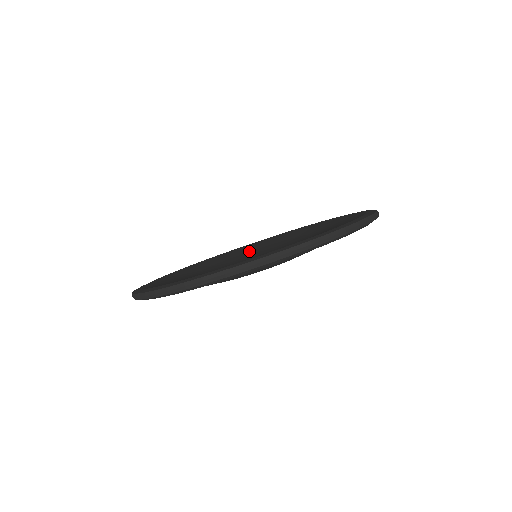
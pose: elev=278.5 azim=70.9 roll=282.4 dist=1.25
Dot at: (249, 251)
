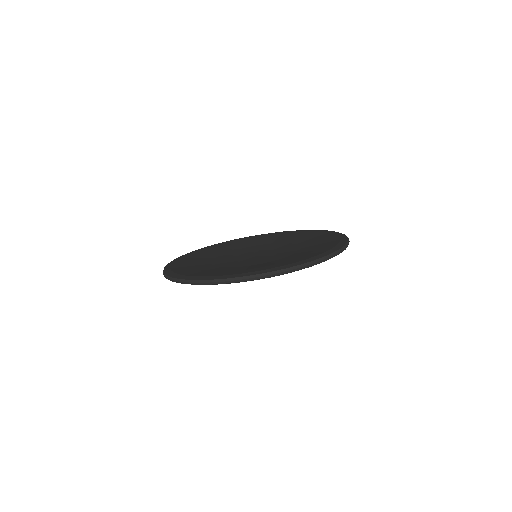
Dot at: (254, 245)
